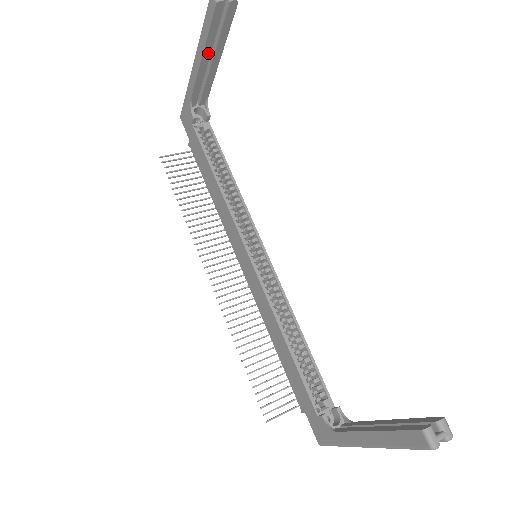
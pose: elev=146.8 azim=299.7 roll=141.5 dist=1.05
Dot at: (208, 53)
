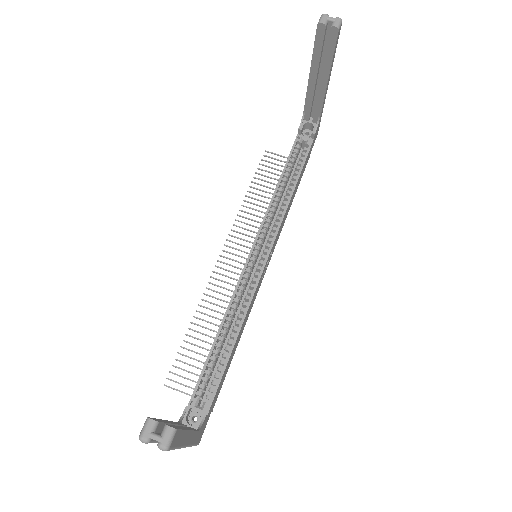
Dot at: (315, 71)
